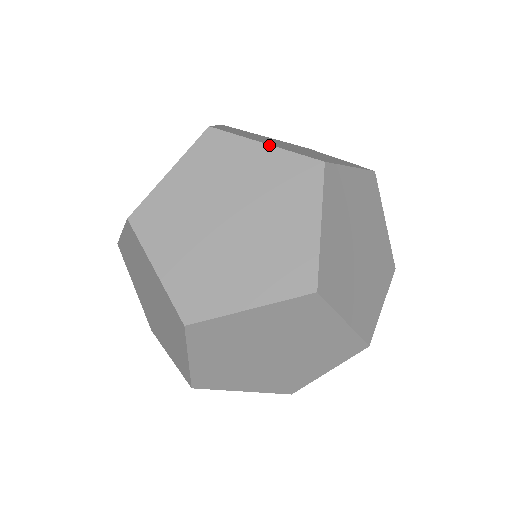
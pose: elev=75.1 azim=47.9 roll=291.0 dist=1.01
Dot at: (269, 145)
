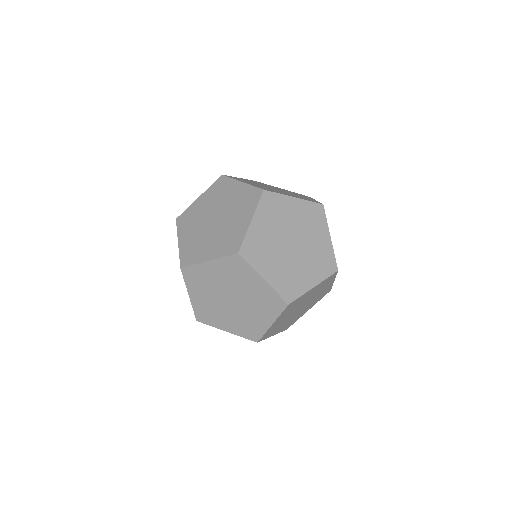
Dot at: (265, 282)
